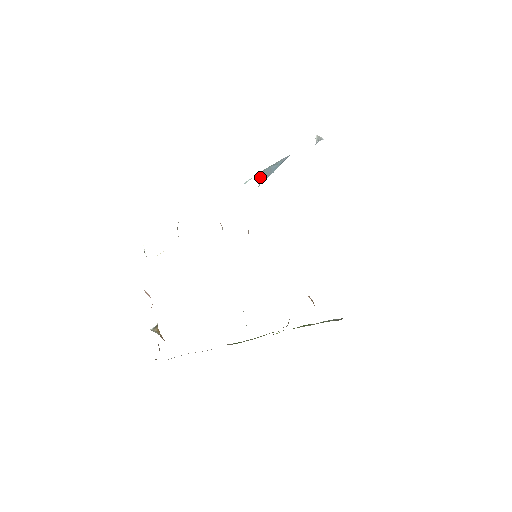
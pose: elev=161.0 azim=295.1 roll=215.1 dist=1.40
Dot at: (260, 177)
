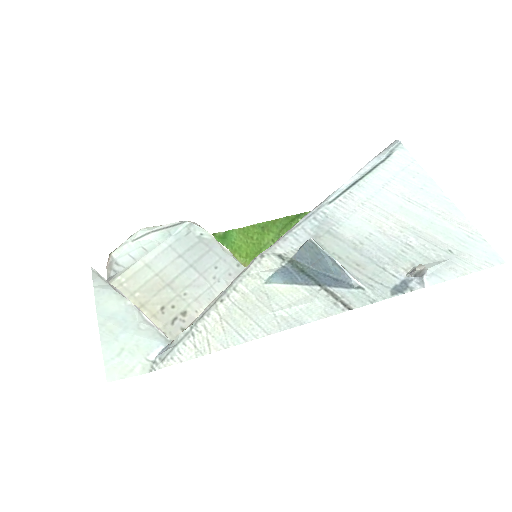
Dot at: (301, 248)
